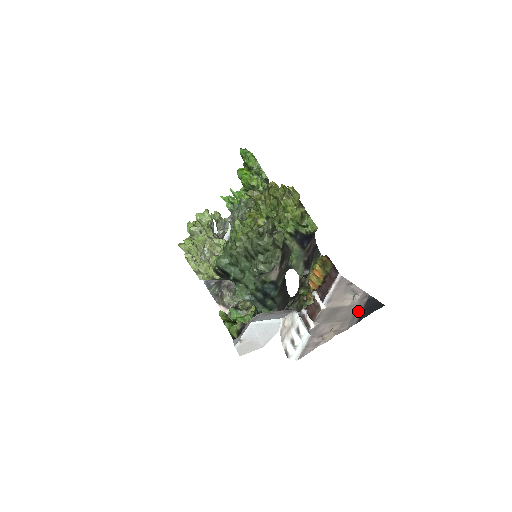
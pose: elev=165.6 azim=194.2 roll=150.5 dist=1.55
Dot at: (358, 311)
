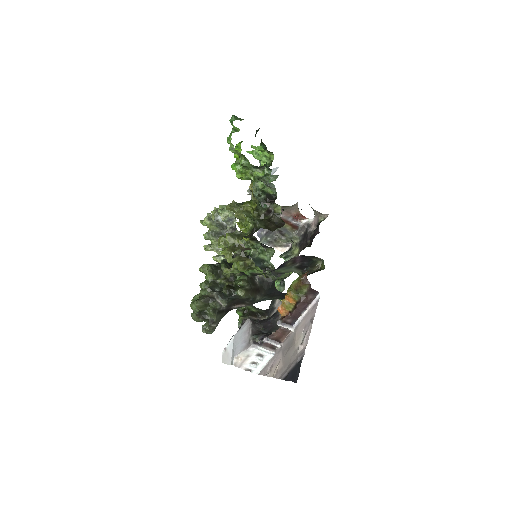
Dot at: (290, 367)
